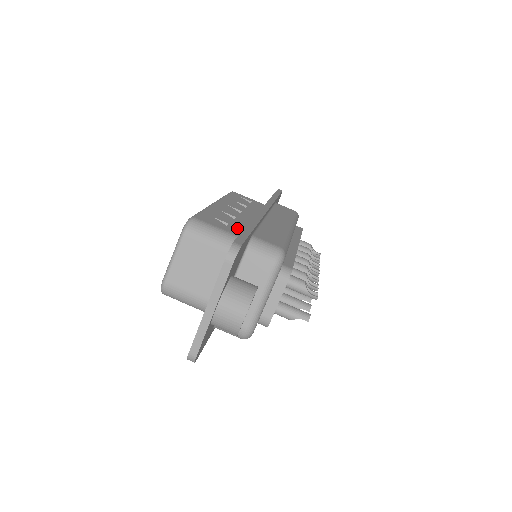
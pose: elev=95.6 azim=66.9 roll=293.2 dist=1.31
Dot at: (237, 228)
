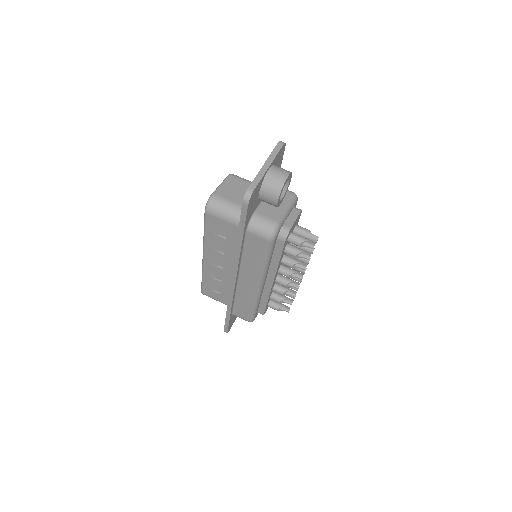
Dot at: occluded
